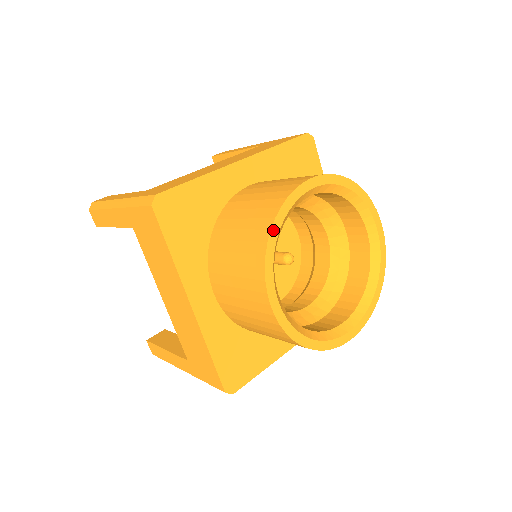
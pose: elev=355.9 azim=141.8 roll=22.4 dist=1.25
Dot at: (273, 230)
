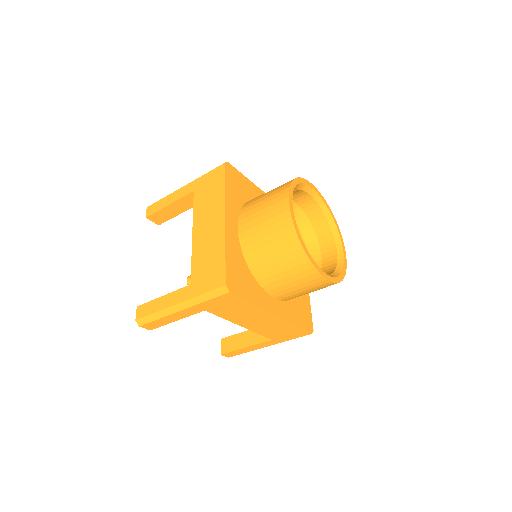
Dot at: (296, 180)
